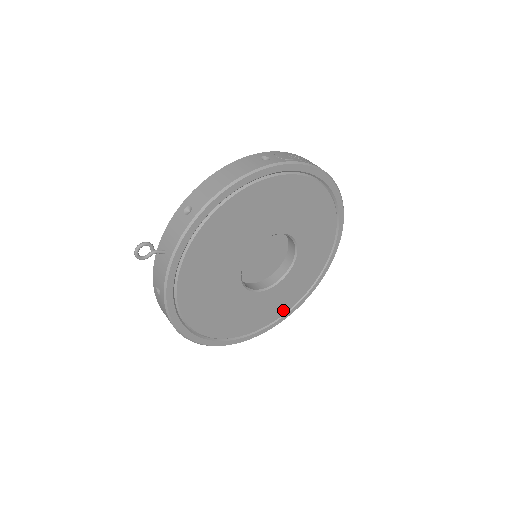
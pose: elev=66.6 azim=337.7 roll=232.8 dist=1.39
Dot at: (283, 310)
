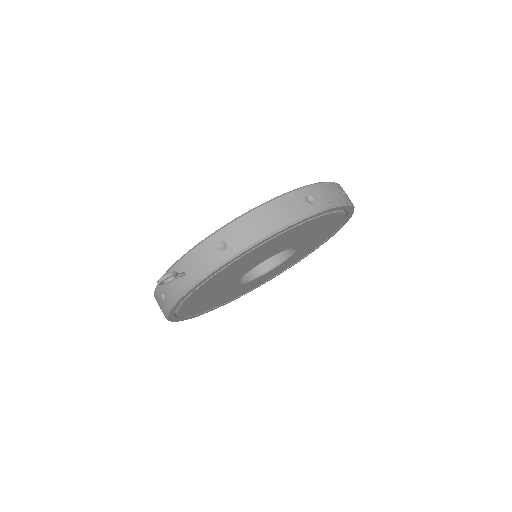
Dot at: (256, 285)
